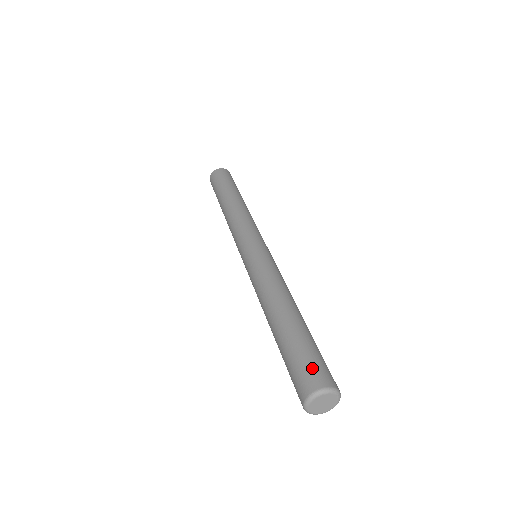
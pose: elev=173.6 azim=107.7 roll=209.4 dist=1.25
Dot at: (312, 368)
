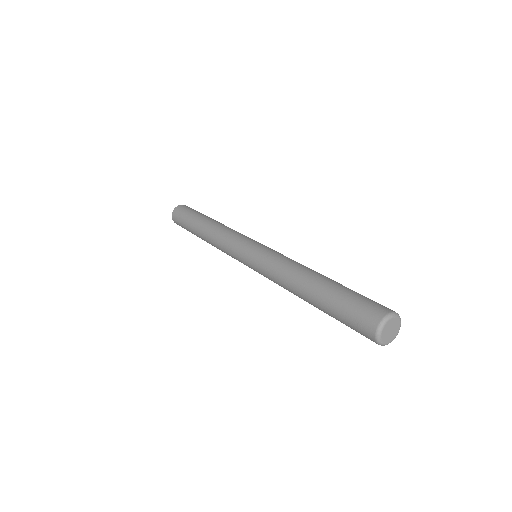
Dot at: (369, 305)
